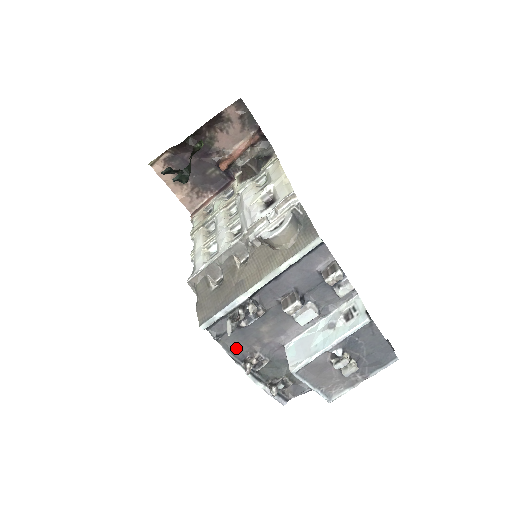
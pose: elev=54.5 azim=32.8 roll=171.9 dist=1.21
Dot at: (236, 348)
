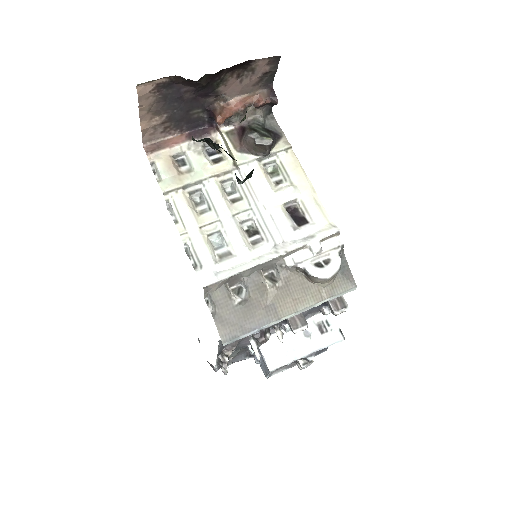
Dot at: (223, 346)
